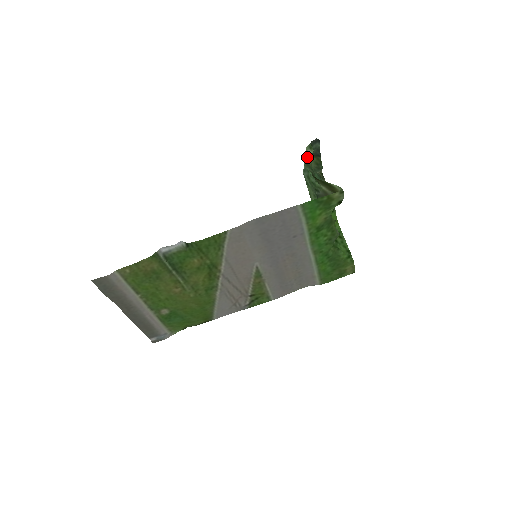
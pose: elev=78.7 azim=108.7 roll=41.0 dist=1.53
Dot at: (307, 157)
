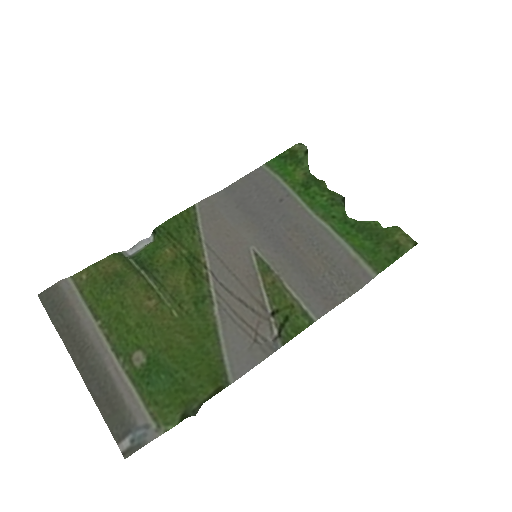
Dot at: occluded
